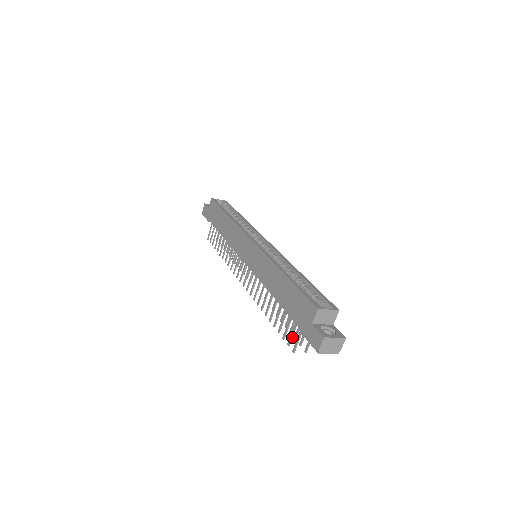
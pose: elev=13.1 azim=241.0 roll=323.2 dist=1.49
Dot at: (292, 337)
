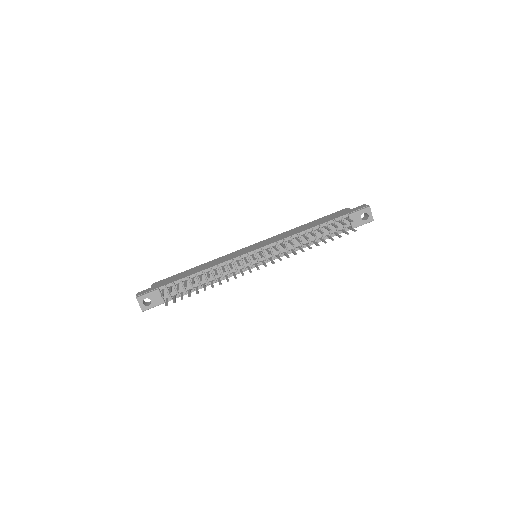
Dot at: (344, 223)
